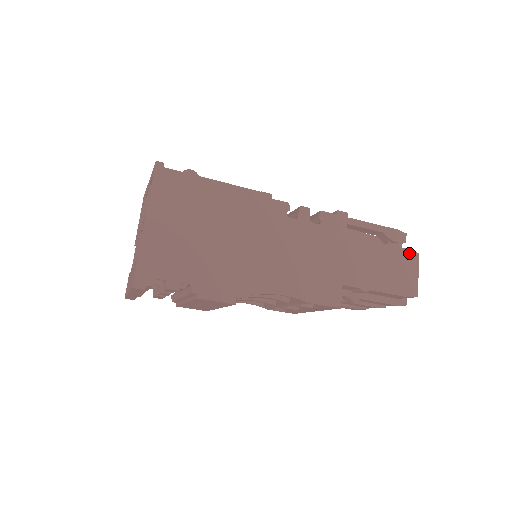
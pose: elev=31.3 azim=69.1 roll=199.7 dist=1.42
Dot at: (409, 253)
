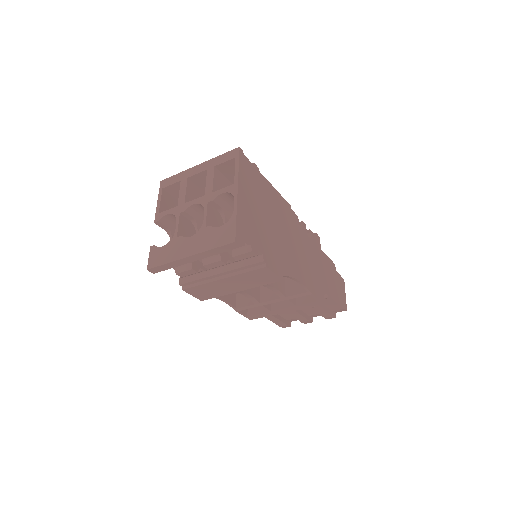
Dot at: (341, 278)
